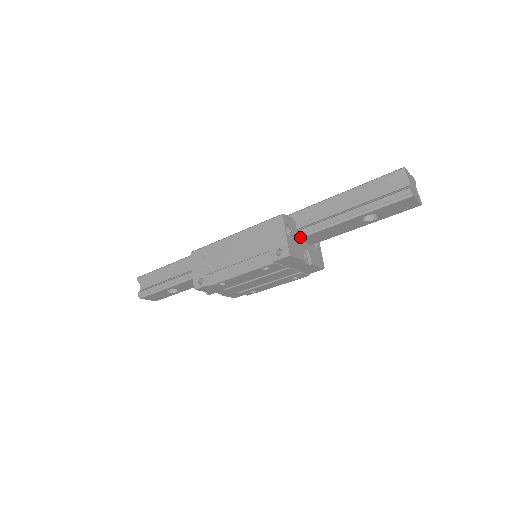
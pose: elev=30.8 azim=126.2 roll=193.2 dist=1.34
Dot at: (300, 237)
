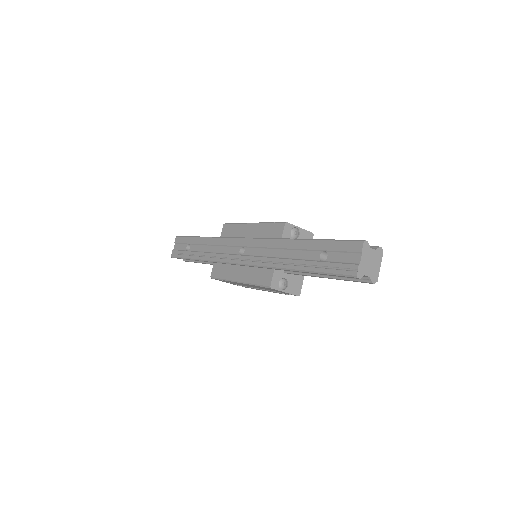
Dot at: occluded
